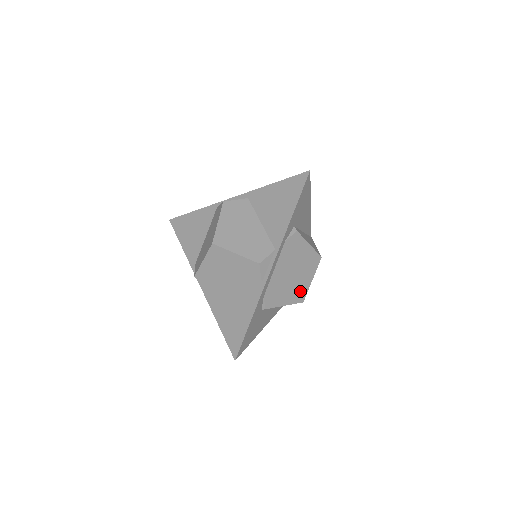
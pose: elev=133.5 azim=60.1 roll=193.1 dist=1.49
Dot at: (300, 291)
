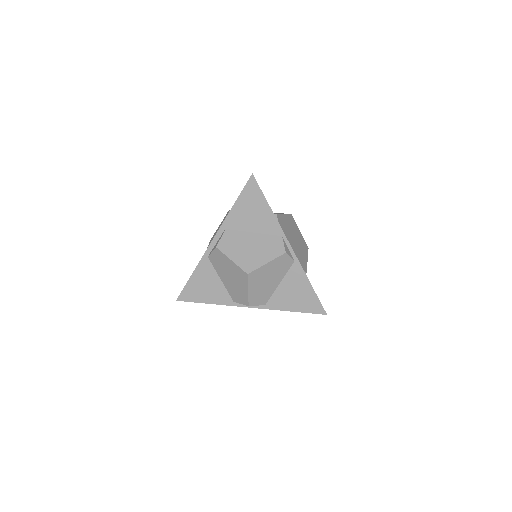
Dot at: (303, 244)
